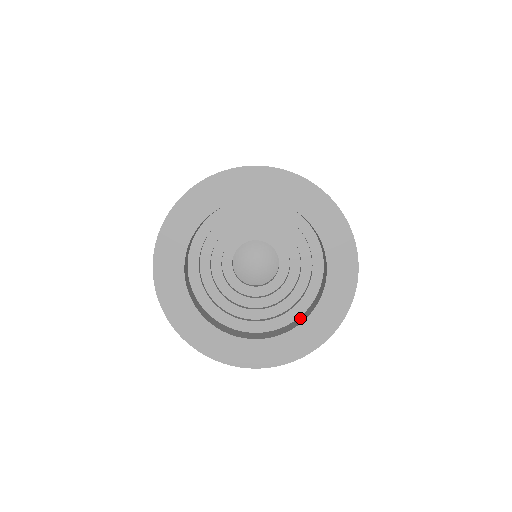
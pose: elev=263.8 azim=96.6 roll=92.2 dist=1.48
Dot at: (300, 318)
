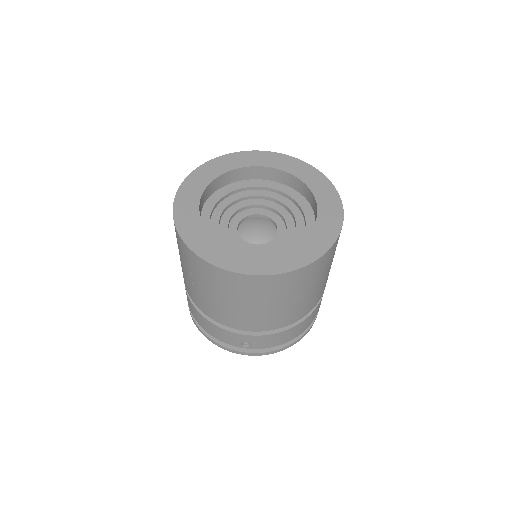
Dot at: occluded
